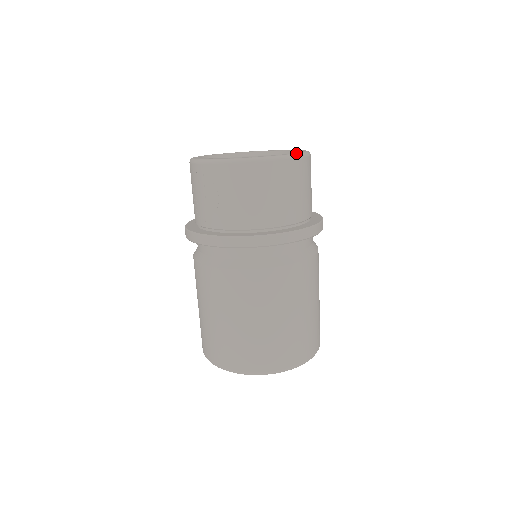
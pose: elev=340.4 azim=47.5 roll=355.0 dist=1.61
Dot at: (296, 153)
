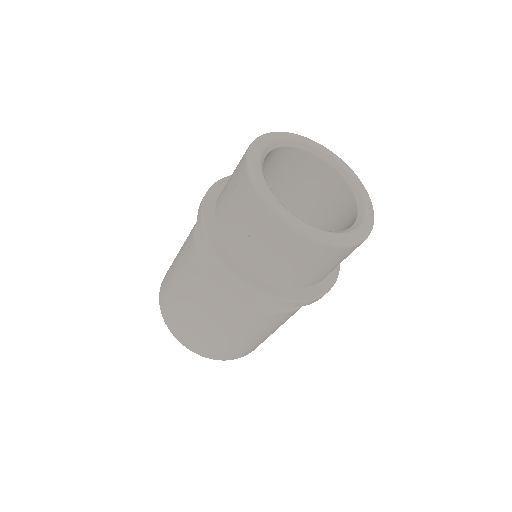
Dot at: (357, 238)
